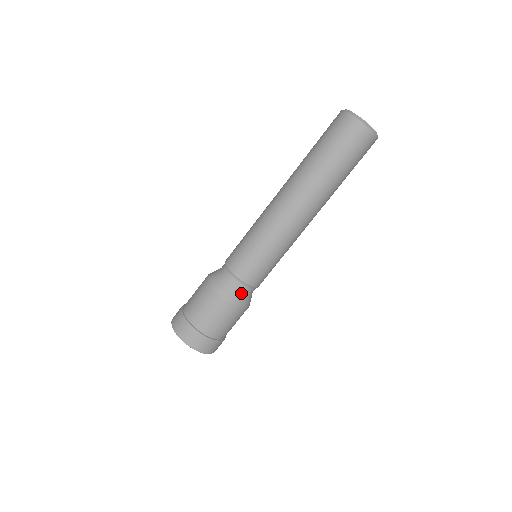
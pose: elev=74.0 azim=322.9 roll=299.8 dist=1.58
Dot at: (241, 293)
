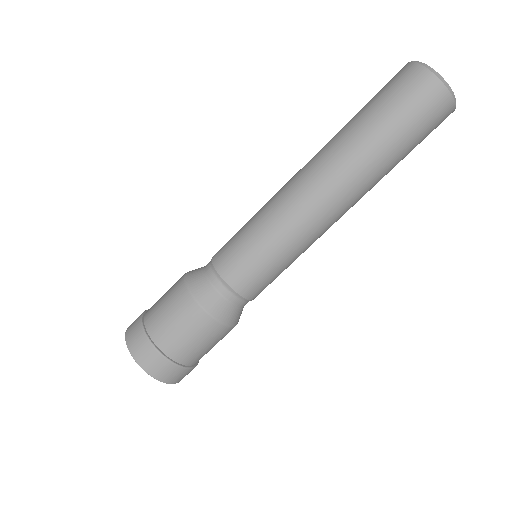
Dot at: (207, 284)
